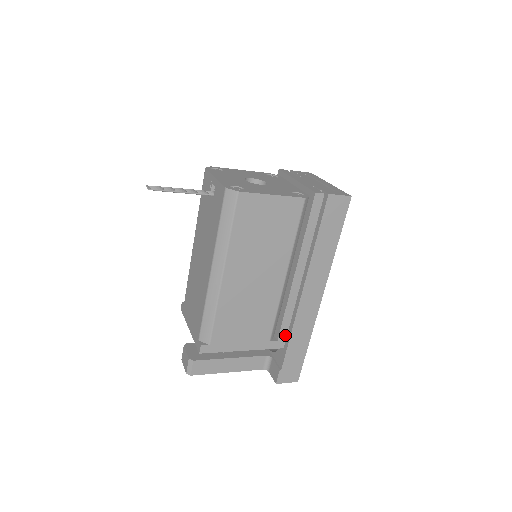
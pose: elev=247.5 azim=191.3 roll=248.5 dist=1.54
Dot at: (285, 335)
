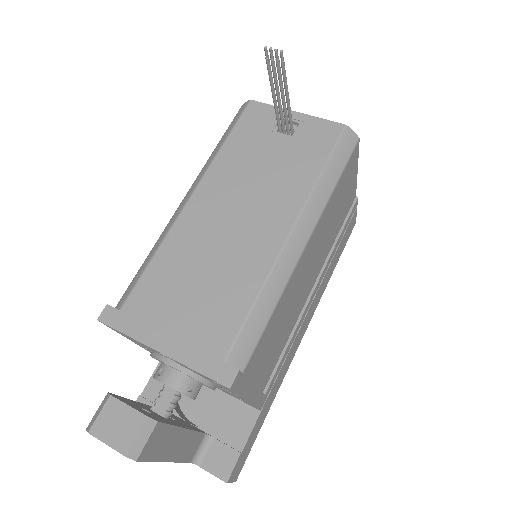
Dot at: (271, 387)
